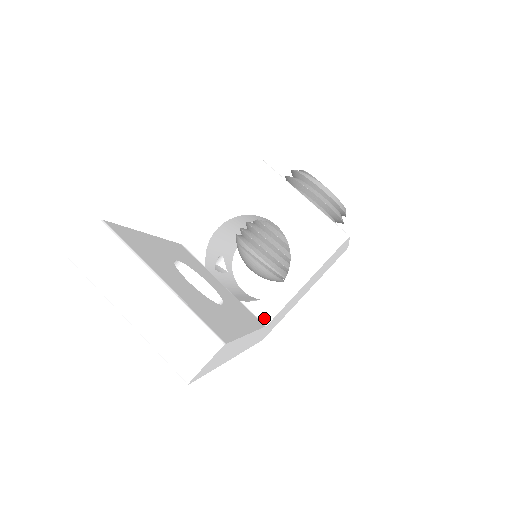
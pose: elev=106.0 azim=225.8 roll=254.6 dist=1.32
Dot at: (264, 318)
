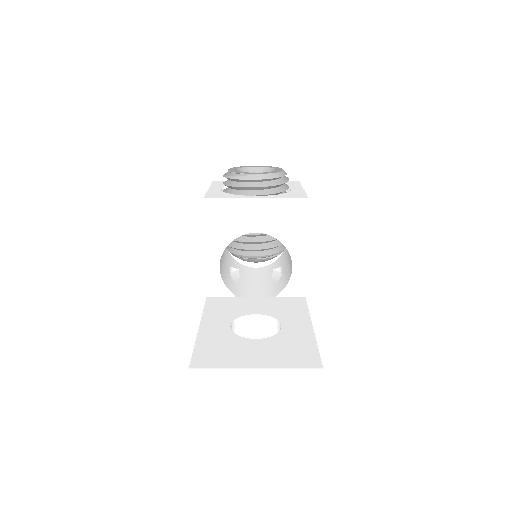
Dot at: (299, 292)
